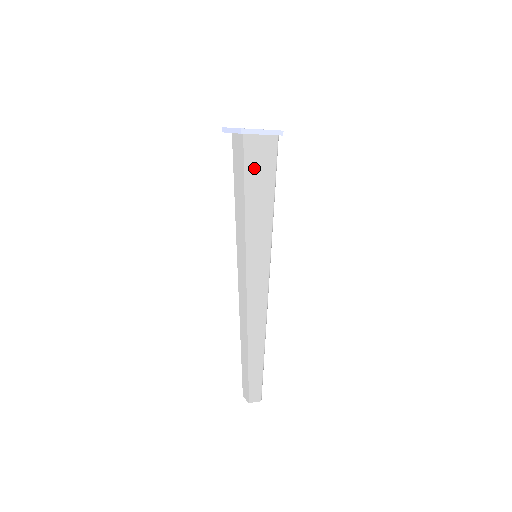
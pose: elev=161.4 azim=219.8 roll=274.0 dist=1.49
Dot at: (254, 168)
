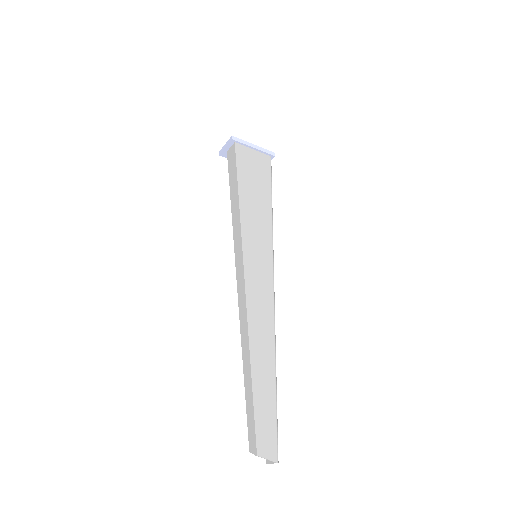
Dot at: (247, 171)
